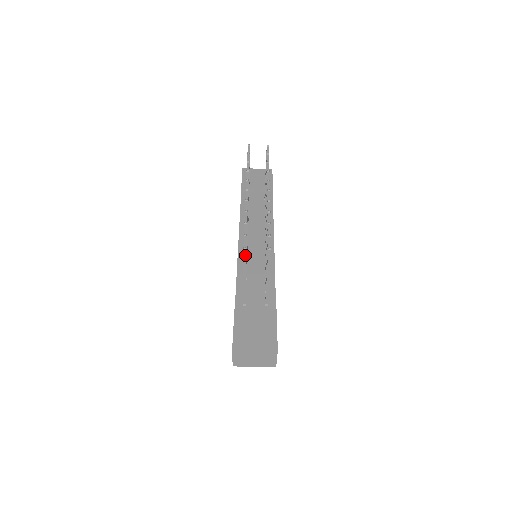
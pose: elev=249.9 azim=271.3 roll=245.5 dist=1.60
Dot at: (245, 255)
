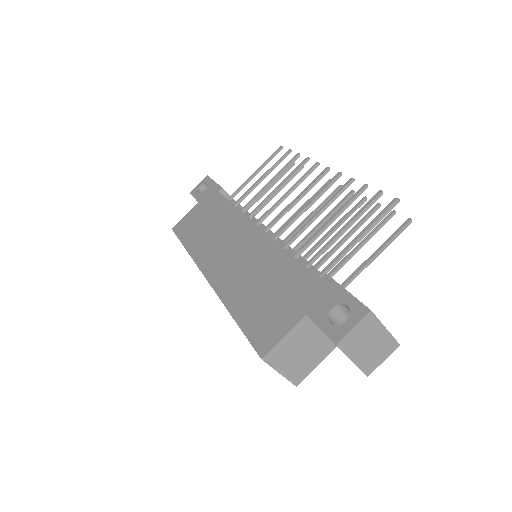
Dot at: (391, 208)
